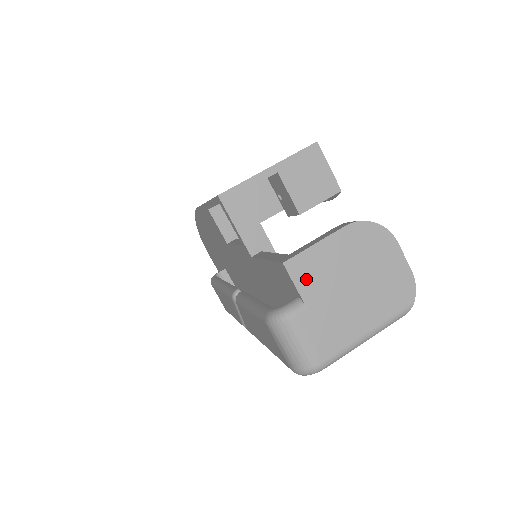
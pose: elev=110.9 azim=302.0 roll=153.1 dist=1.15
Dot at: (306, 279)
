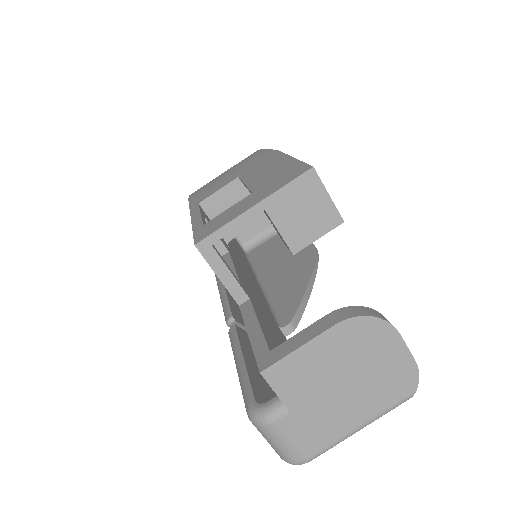
Dot at: (288, 385)
